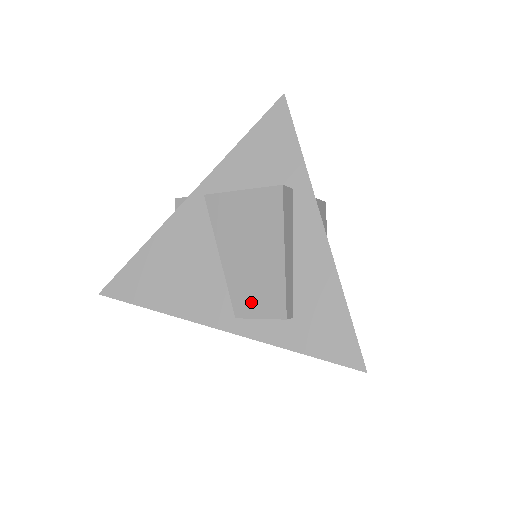
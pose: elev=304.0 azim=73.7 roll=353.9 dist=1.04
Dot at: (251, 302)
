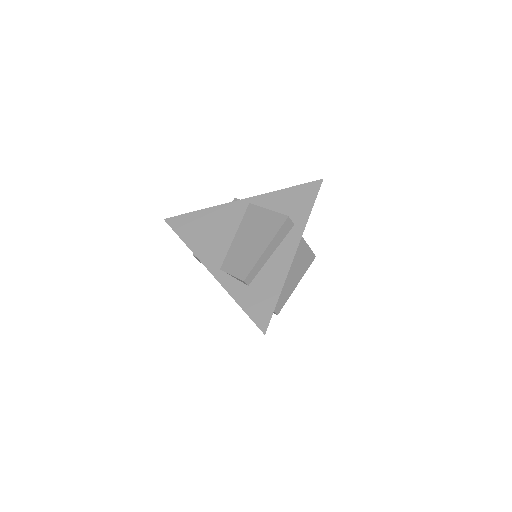
Dot at: (233, 265)
